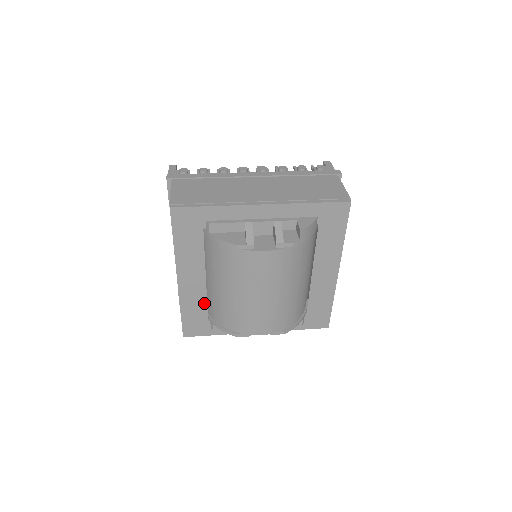
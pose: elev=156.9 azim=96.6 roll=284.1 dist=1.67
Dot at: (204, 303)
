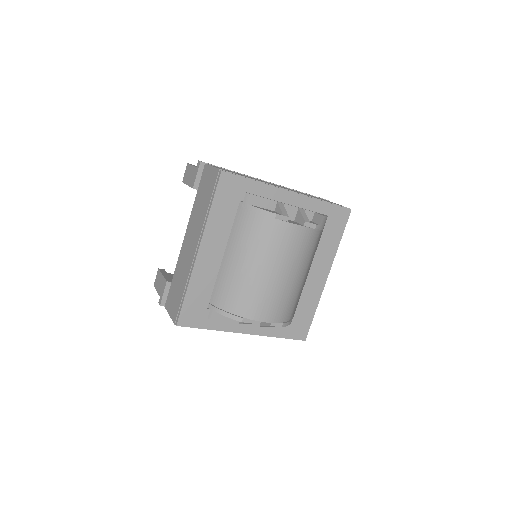
Dot at: (211, 285)
